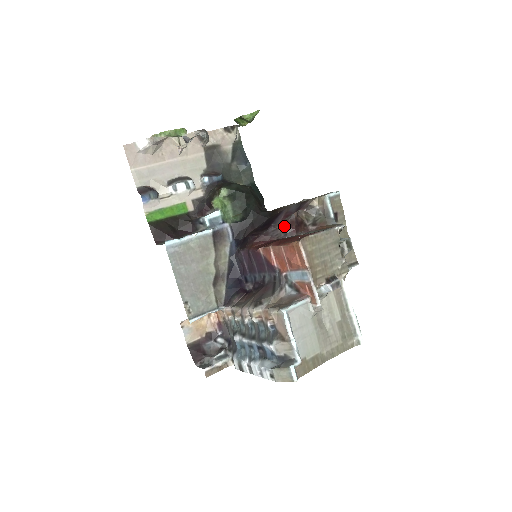
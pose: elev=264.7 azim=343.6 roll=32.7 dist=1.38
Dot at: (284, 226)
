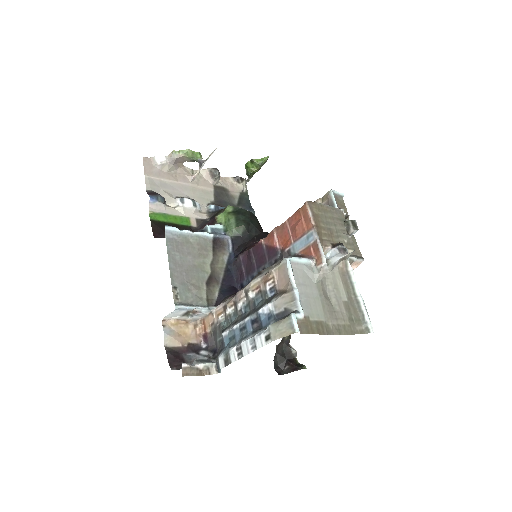
Dot at: occluded
